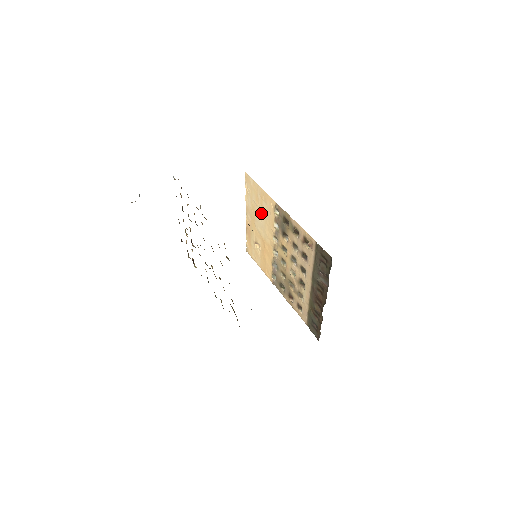
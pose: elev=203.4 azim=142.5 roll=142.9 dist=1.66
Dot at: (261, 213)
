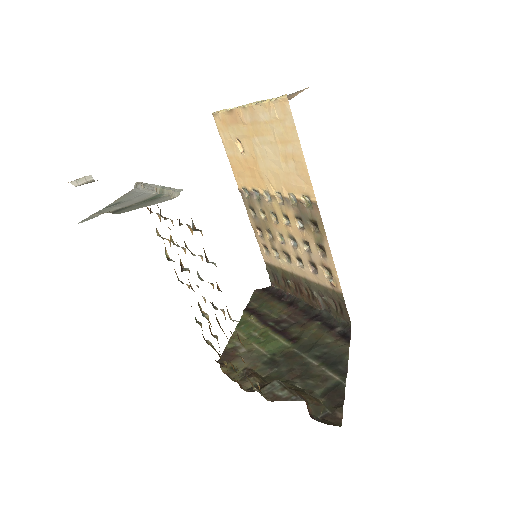
Dot at: (277, 157)
